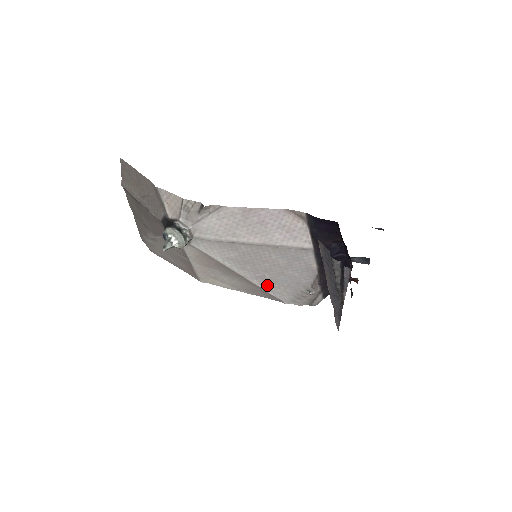
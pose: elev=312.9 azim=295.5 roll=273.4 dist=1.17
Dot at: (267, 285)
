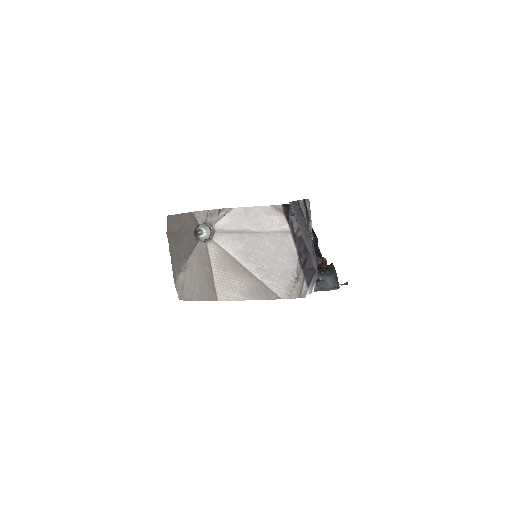
Dot at: (266, 278)
